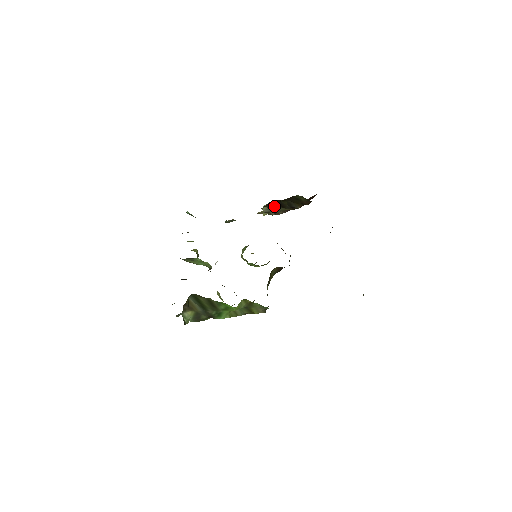
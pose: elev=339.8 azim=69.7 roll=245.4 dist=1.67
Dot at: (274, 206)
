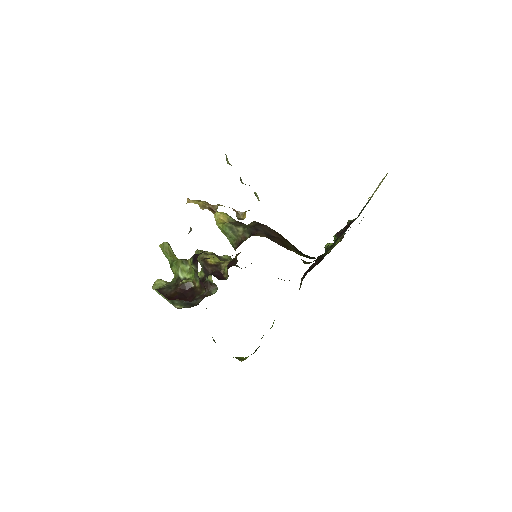
Dot at: occluded
